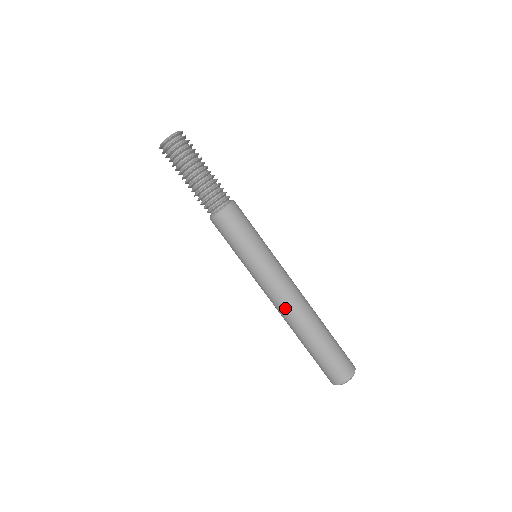
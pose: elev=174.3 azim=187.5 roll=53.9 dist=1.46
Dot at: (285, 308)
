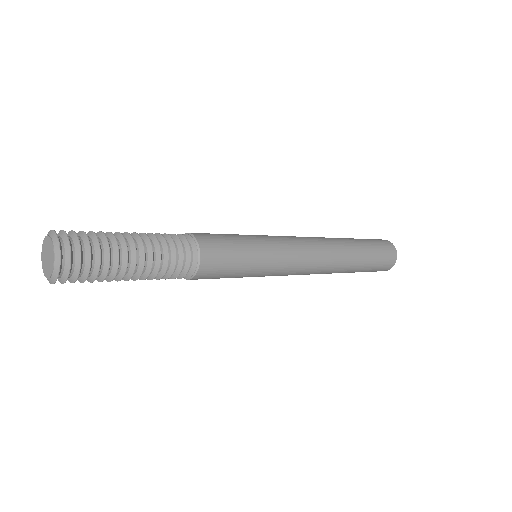
Dot at: (316, 273)
